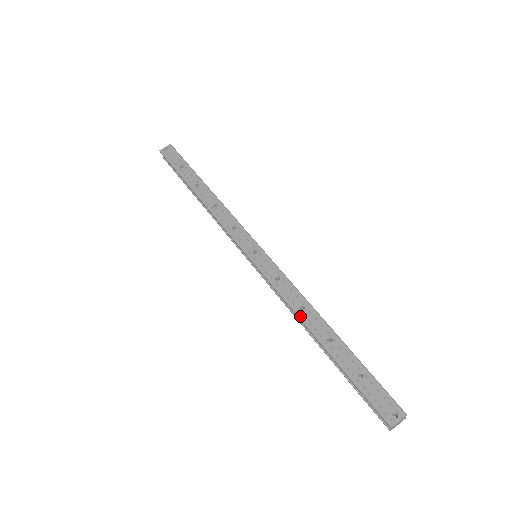
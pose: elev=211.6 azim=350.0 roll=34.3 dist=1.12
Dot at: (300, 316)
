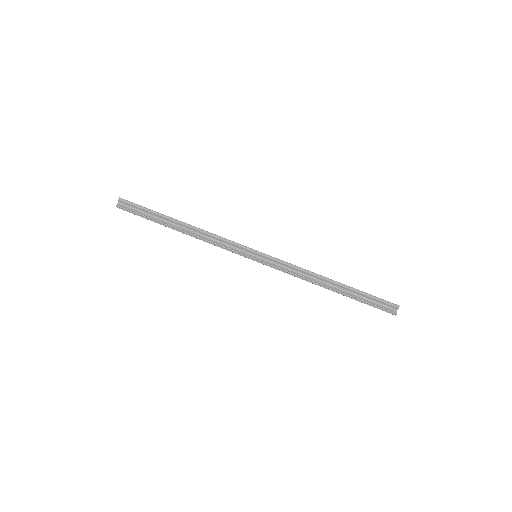
Dot at: occluded
